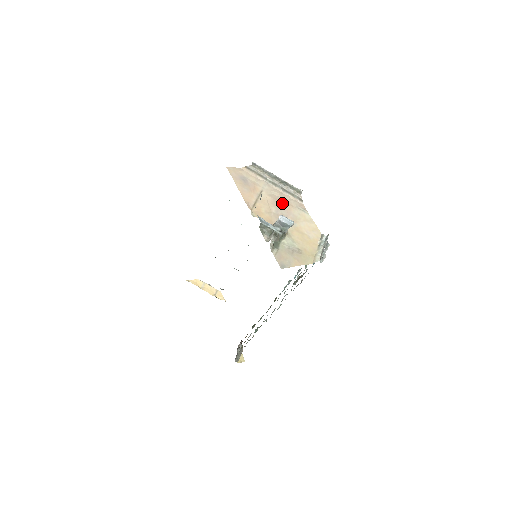
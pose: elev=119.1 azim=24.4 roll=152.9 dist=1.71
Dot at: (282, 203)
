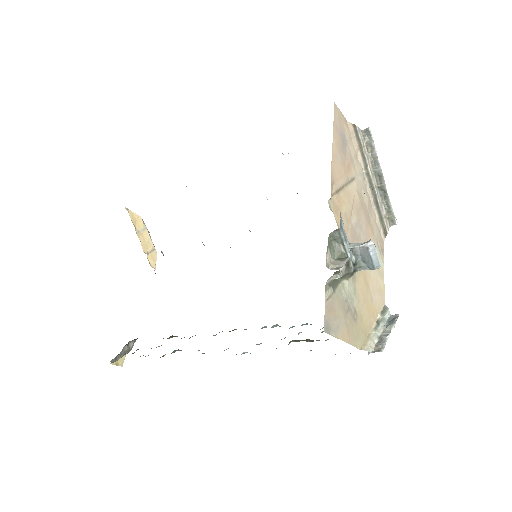
Dot at: (366, 219)
